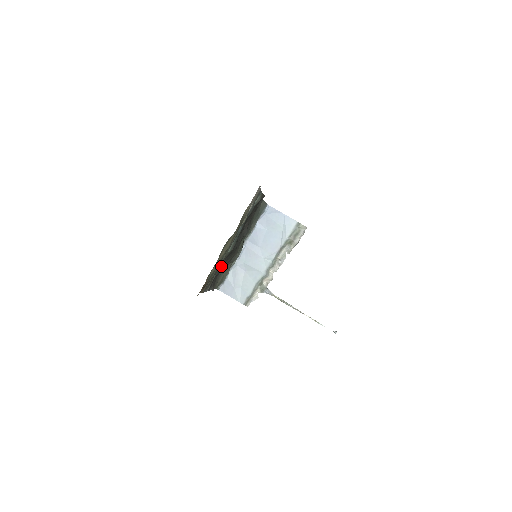
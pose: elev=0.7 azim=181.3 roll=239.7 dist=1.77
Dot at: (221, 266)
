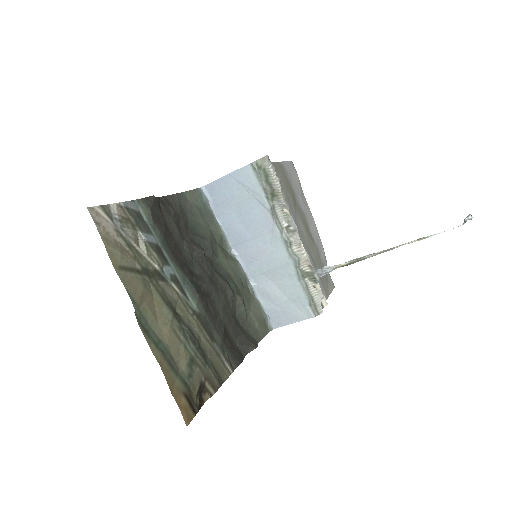
Dot at: (216, 325)
